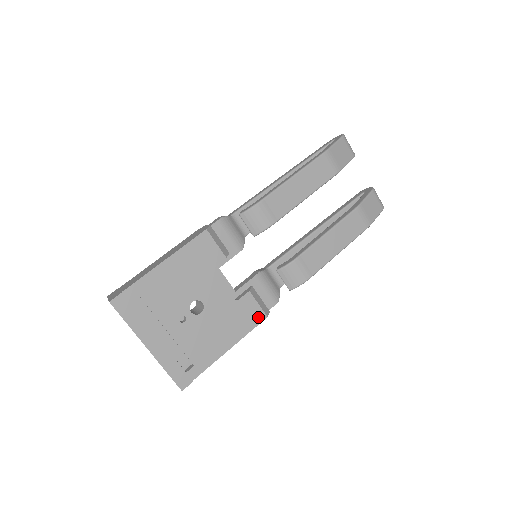
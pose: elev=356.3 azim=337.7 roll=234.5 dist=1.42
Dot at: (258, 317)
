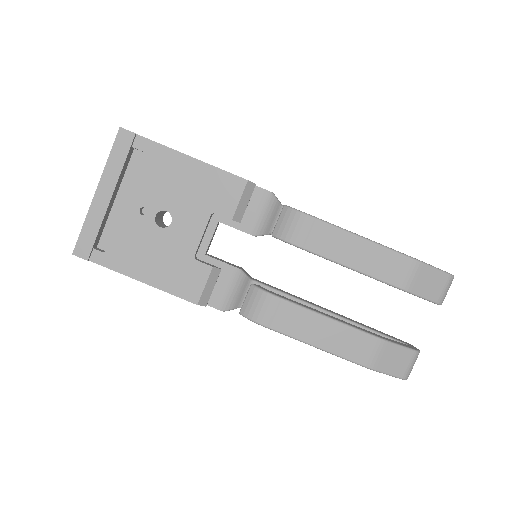
Dot at: (191, 294)
